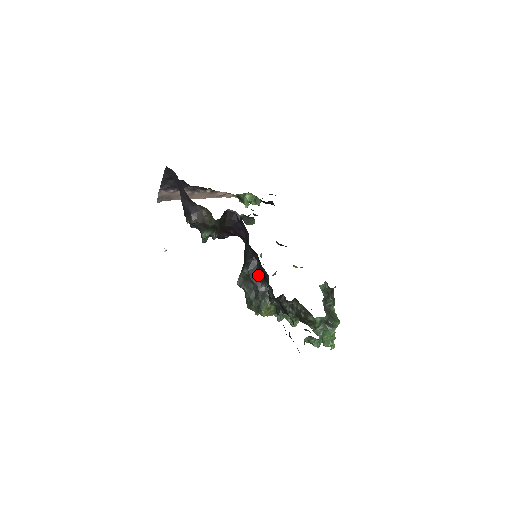
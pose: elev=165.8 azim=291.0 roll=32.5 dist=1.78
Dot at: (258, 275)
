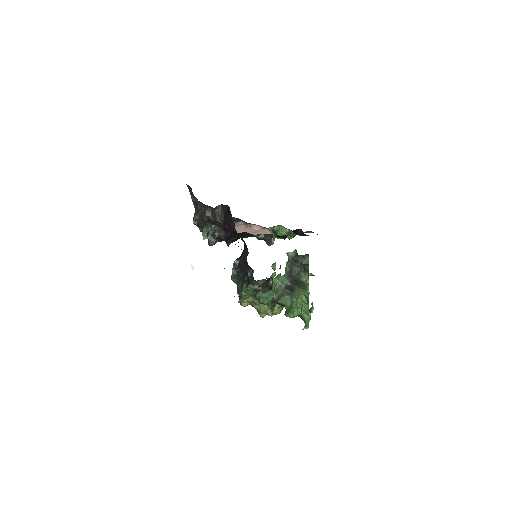
Dot at: (245, 263)
